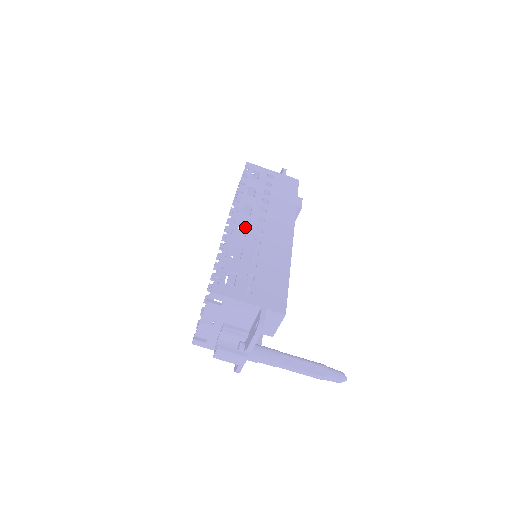
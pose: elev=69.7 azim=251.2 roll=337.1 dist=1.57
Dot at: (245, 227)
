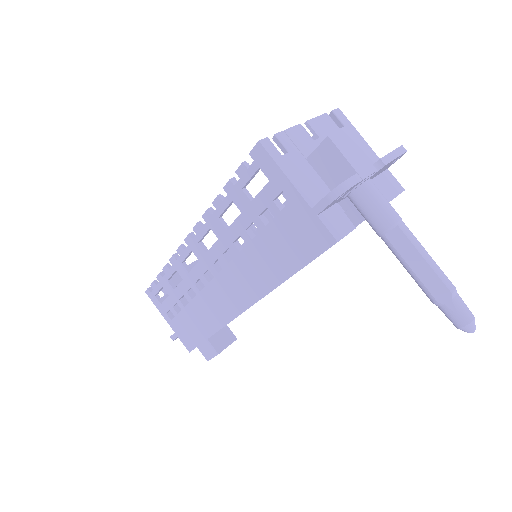
Dot at: occluded
